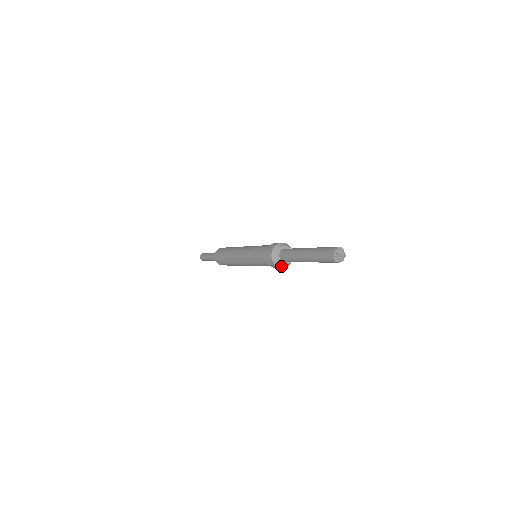
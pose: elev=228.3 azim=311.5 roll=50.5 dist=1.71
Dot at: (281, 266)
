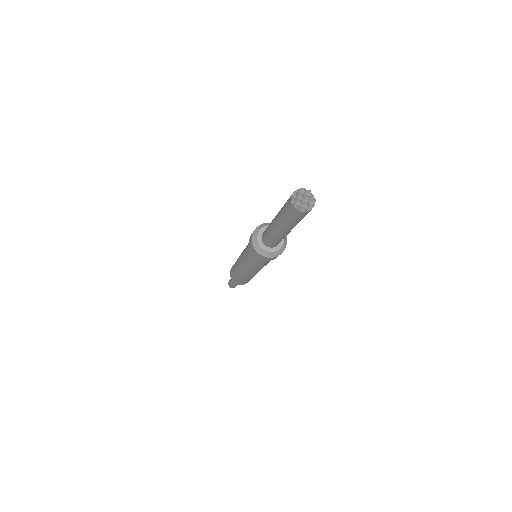
Dot at: (269, 254)
